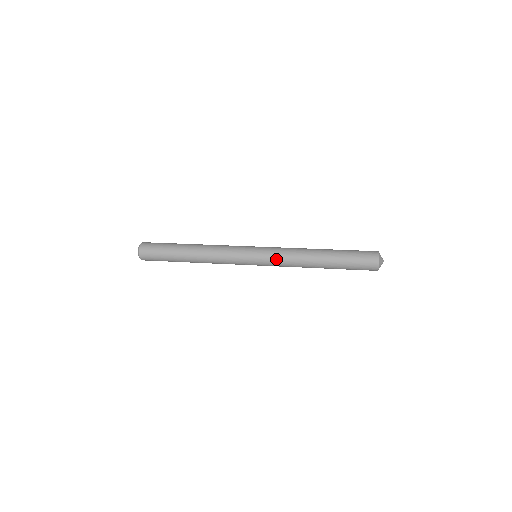
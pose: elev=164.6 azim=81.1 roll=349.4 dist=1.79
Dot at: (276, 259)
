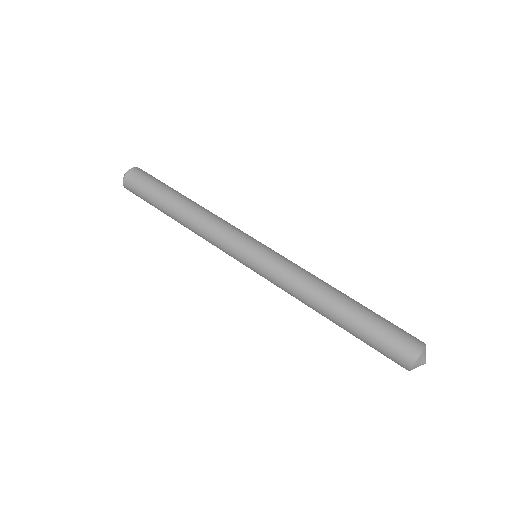
Dot at: (274, 284)
